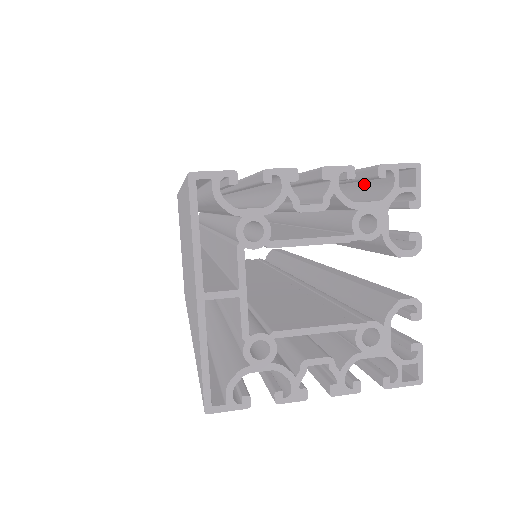
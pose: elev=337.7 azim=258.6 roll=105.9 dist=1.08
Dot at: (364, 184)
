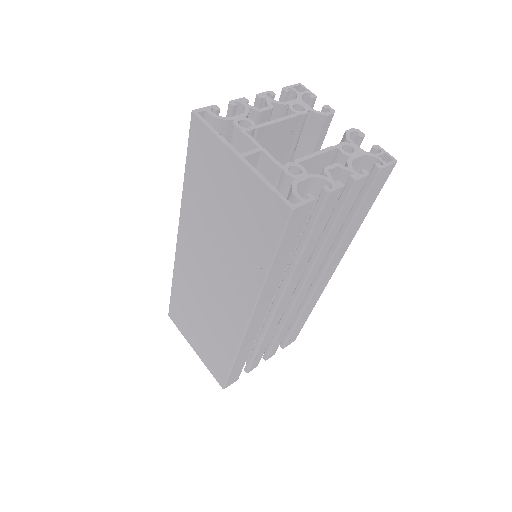
Dot at: occluded
